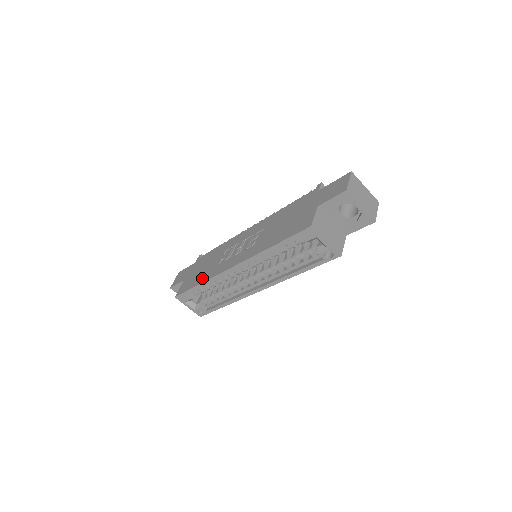
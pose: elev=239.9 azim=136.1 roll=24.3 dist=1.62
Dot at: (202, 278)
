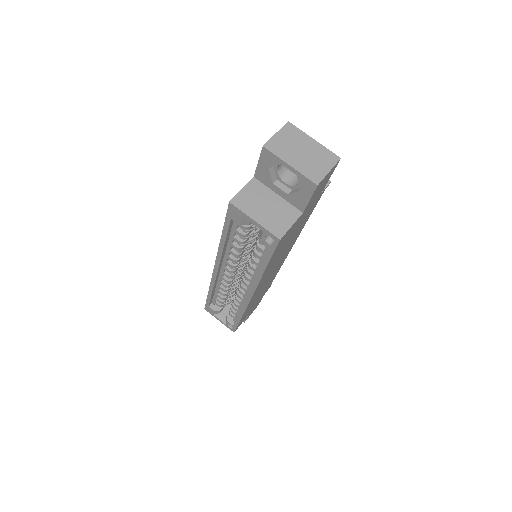
Dot at: occluded
